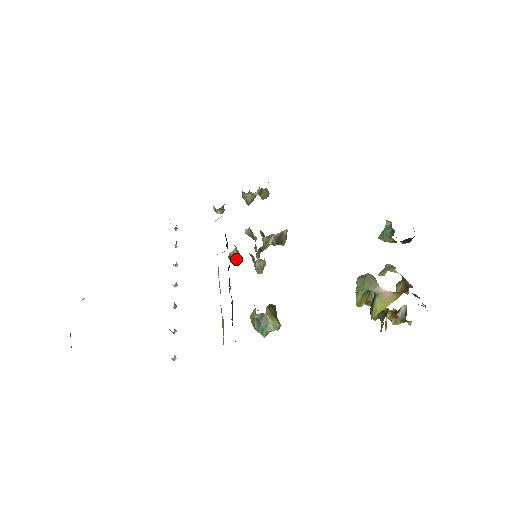
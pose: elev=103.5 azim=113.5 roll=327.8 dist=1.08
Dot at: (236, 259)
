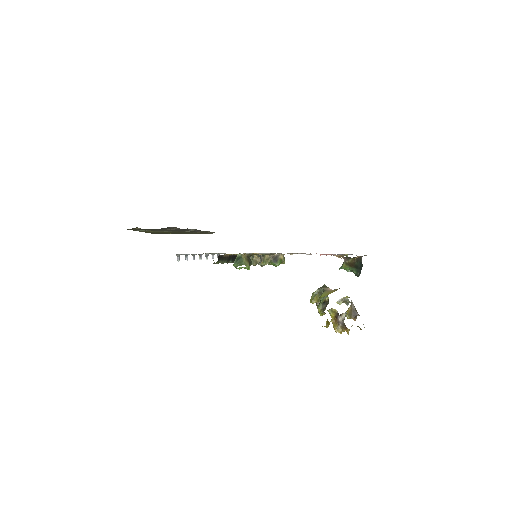
Dot at: occluded
